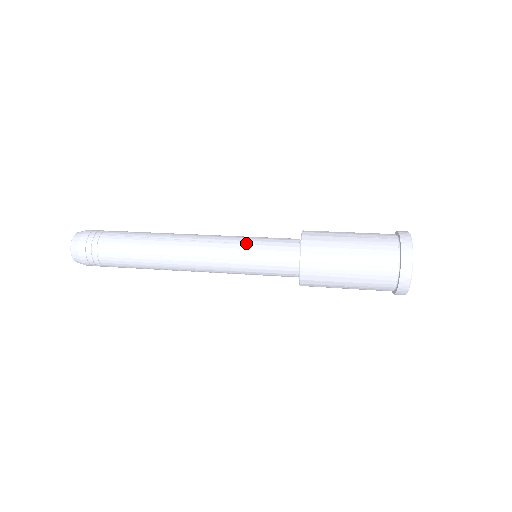
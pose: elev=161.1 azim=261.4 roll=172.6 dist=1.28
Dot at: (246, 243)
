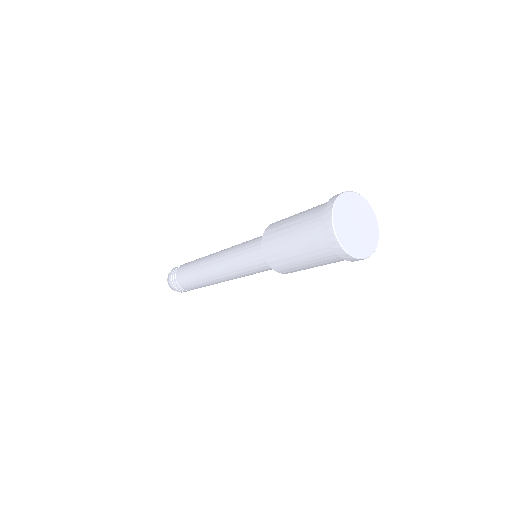
Dot at: (238, 255)
